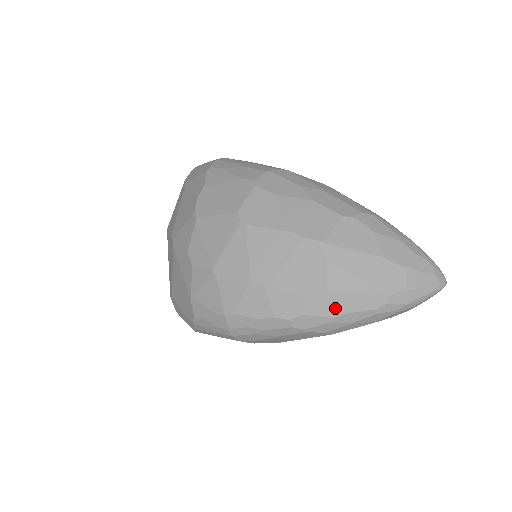
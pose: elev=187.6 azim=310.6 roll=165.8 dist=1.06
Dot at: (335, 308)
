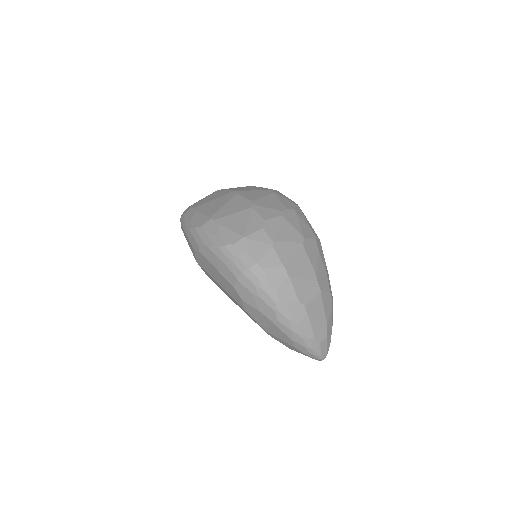
Dot at: (298, 317)
